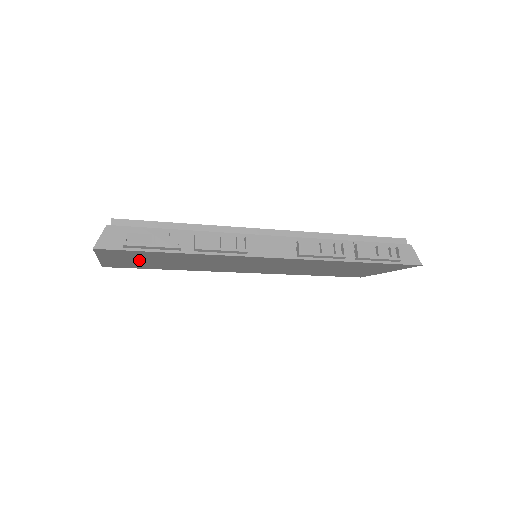
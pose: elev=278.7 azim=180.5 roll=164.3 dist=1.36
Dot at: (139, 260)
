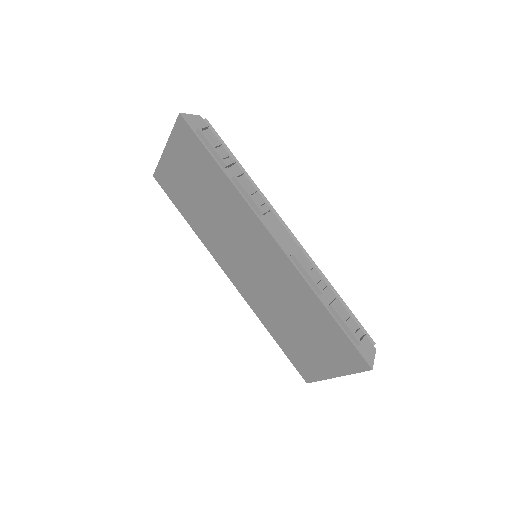
Dot at: (186, 173)
